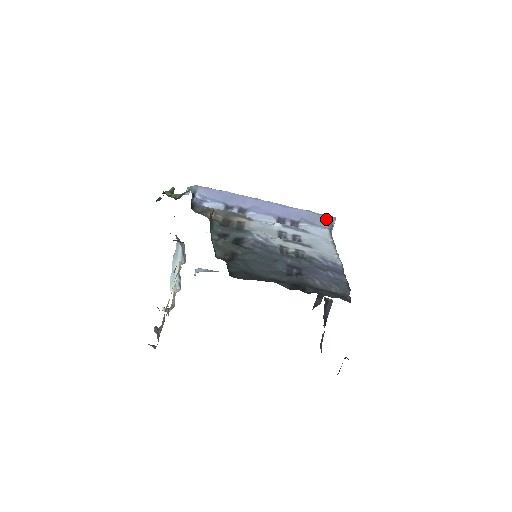
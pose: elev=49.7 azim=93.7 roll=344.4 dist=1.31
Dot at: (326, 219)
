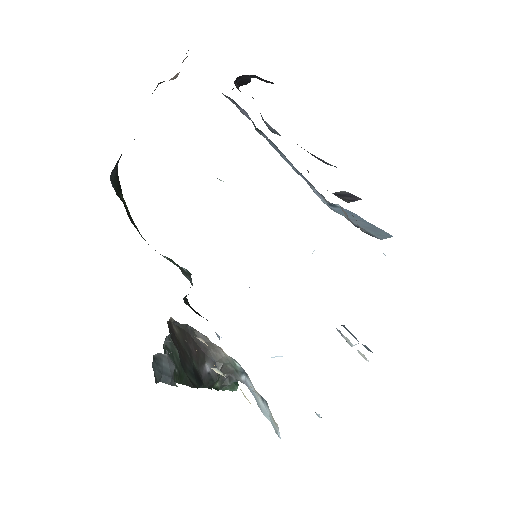
Dot at: occluded
